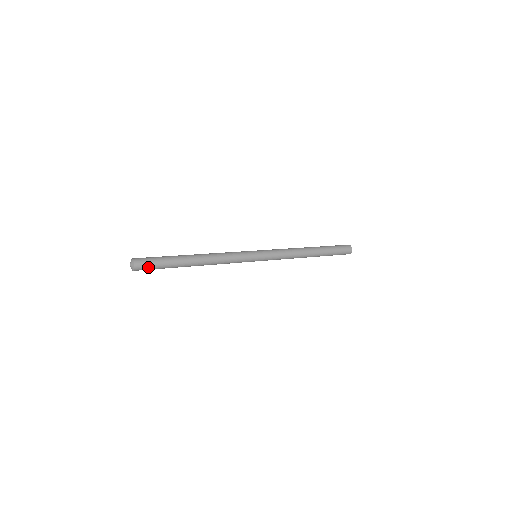
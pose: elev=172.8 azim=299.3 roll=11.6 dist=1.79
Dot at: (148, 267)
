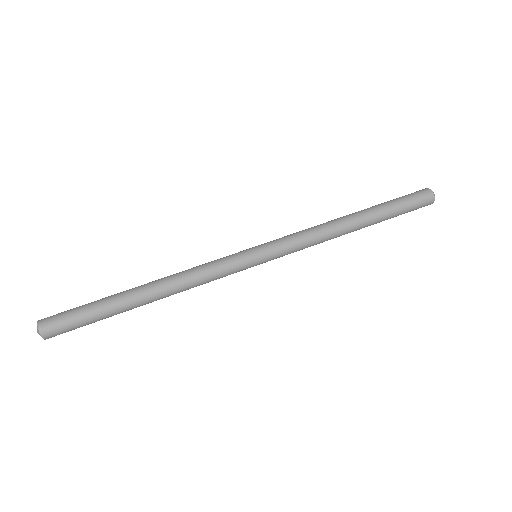
Dot at: (69, 330)
